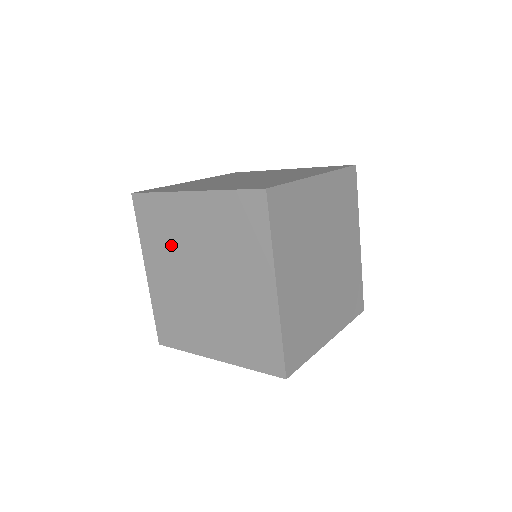
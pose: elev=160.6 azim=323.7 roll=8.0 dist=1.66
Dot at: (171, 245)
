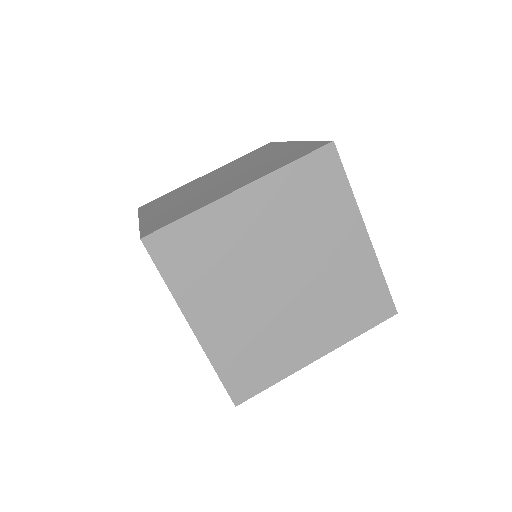
Dot at: occluded
